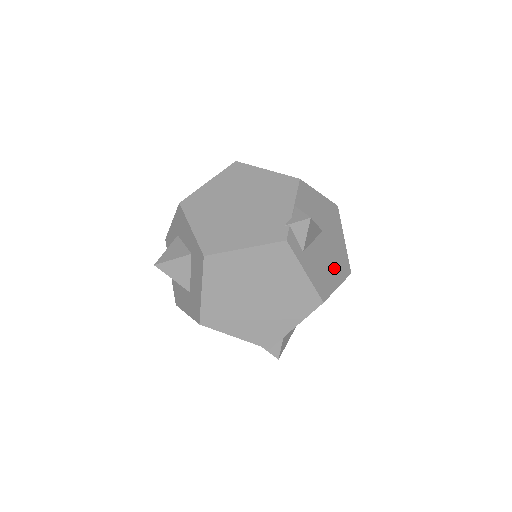
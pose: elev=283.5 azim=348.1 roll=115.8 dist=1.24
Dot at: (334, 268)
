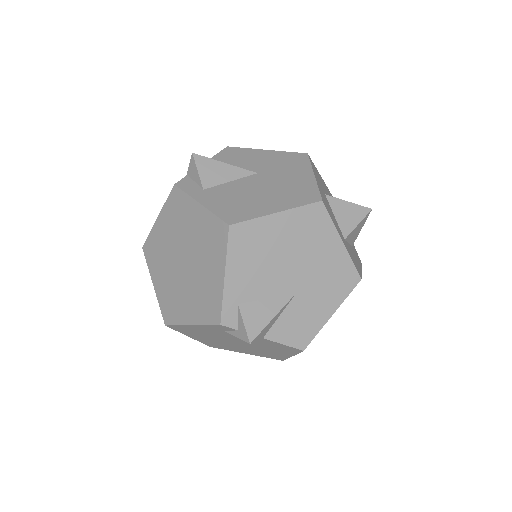
Dot at: (274, 198)
